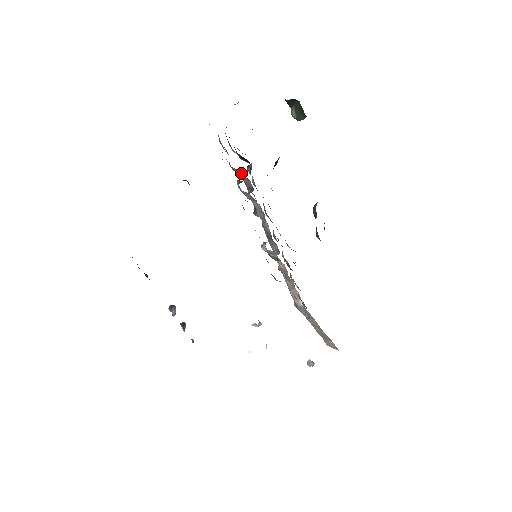
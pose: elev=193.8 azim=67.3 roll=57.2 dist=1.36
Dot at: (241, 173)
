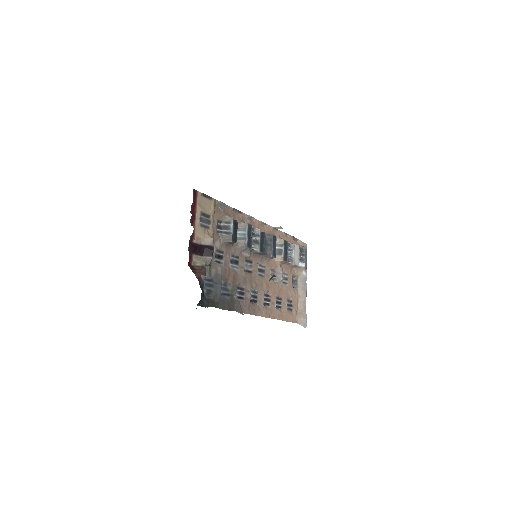
Dot at: (215, 246)
